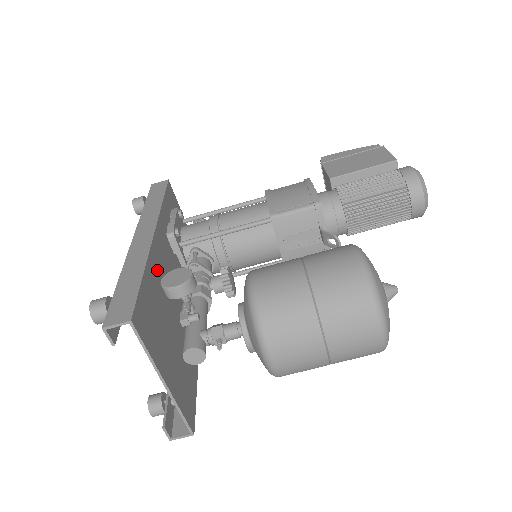
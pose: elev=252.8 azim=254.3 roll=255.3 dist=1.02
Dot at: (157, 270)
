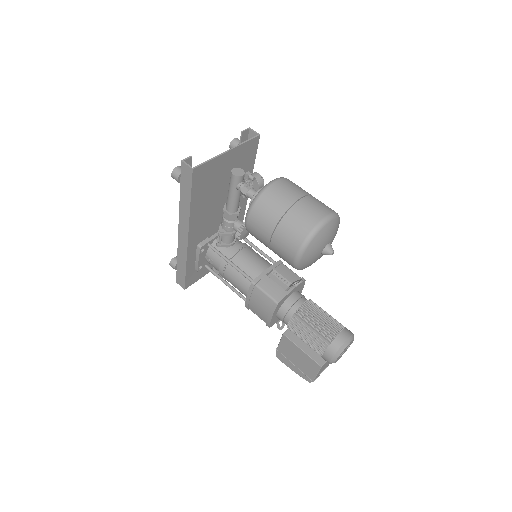
Dot at: occluded
